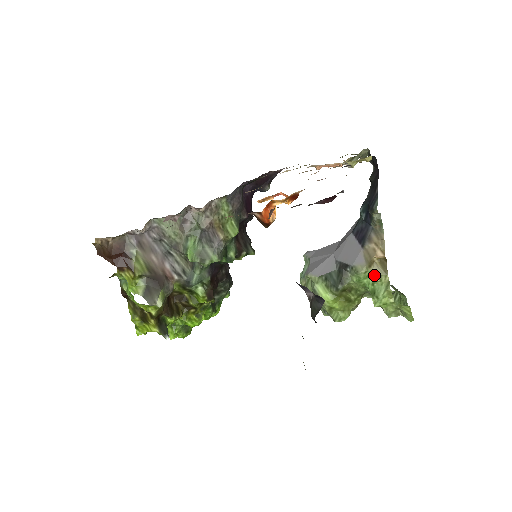
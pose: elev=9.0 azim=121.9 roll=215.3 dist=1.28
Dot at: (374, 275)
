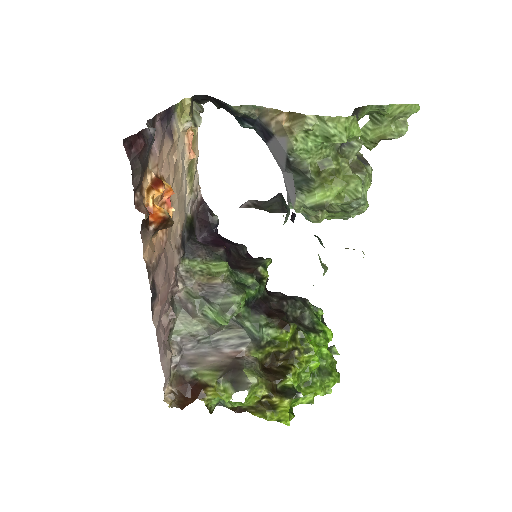
Dot at: (303, 131)
